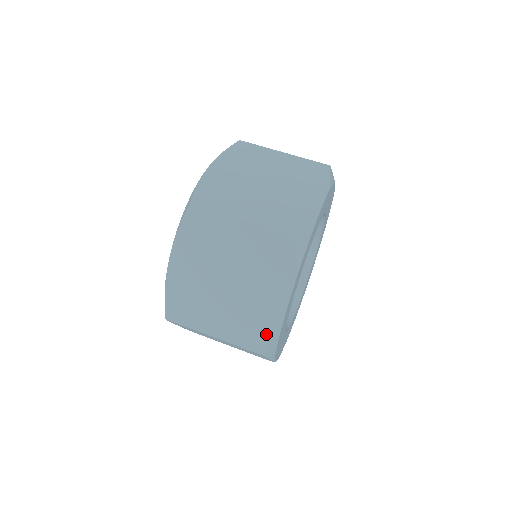
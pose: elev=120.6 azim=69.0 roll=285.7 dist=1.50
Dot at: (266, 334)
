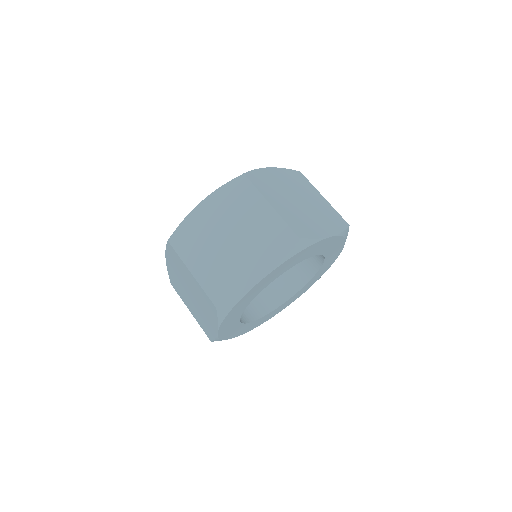
Dot at: (230, 293)
